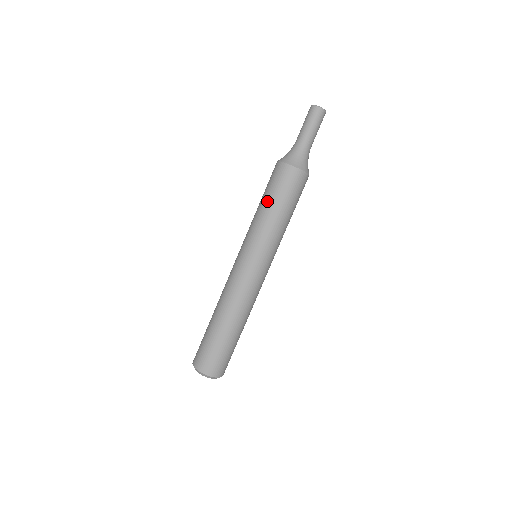
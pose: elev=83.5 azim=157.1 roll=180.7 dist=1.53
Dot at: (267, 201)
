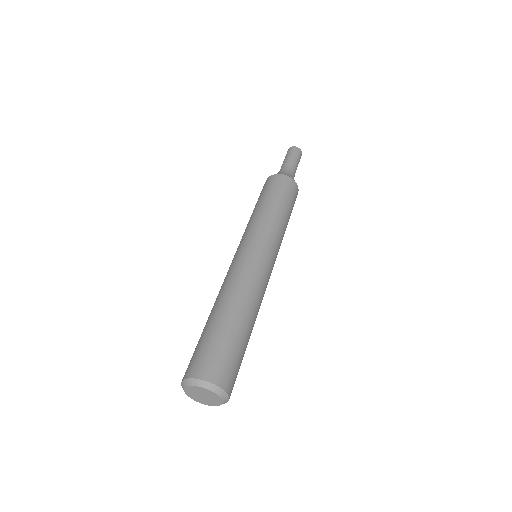
Dot at: (258, 203)
